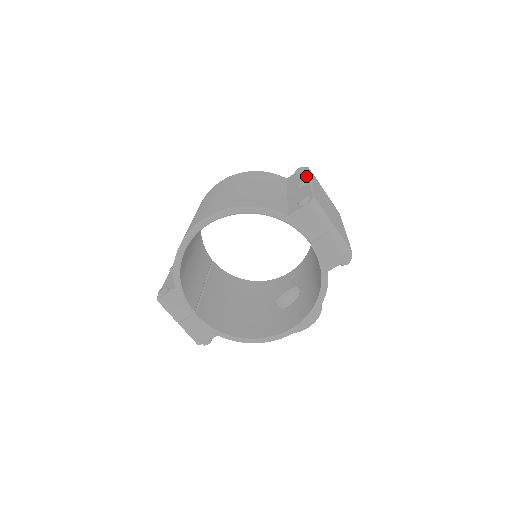
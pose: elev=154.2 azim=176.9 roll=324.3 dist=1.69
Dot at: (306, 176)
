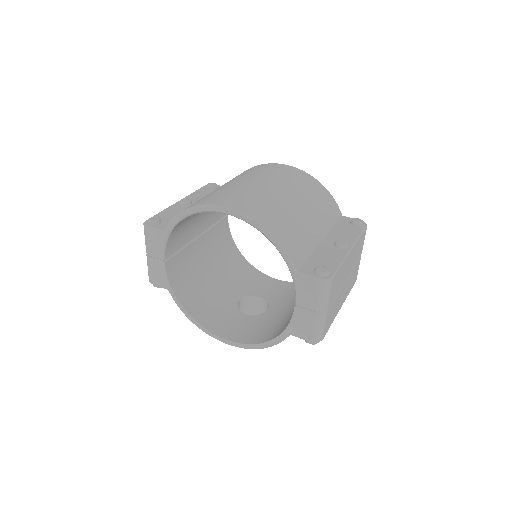
Dot at: (354, 238)
